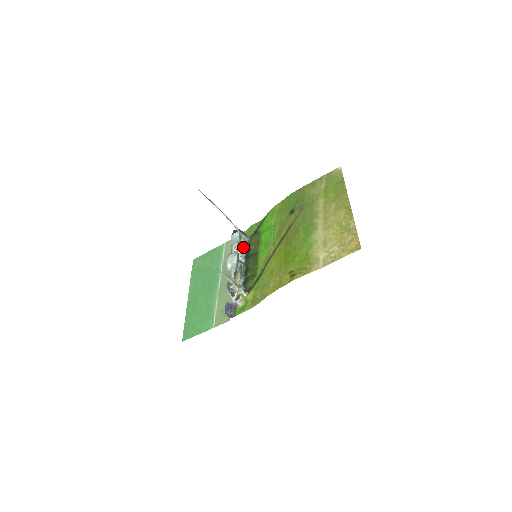
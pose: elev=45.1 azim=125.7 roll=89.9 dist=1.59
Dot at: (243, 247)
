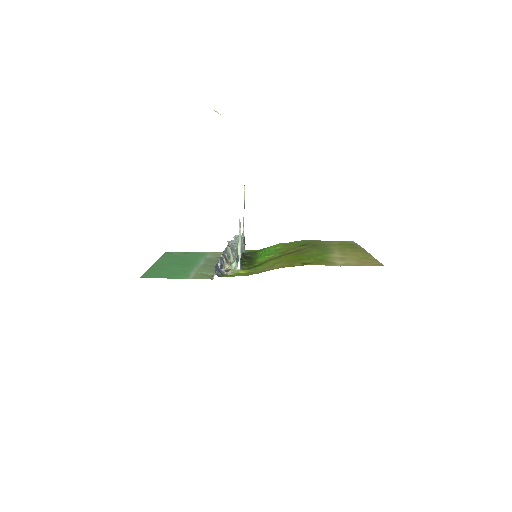
Dot at: occluded
